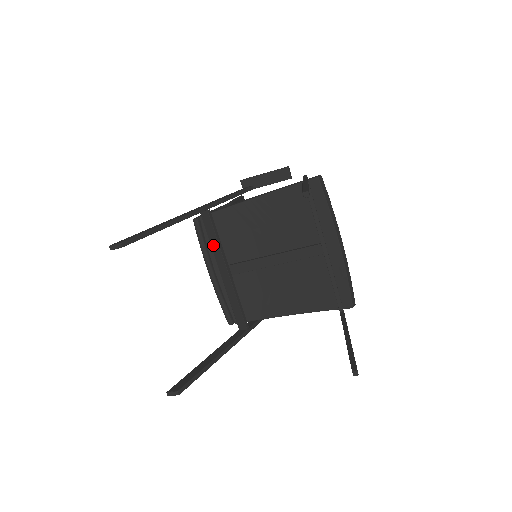
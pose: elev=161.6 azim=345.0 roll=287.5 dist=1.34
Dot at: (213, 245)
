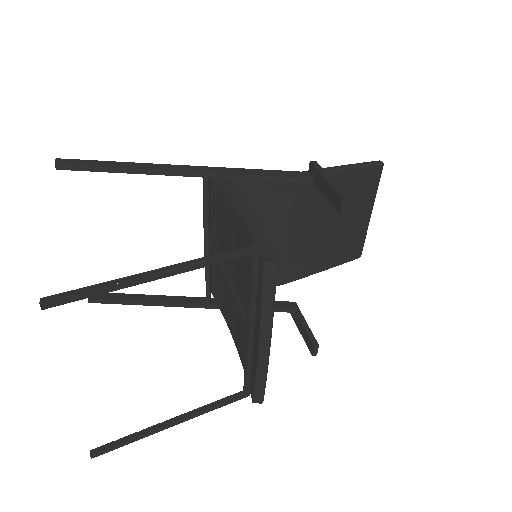
Dot at: occluded
